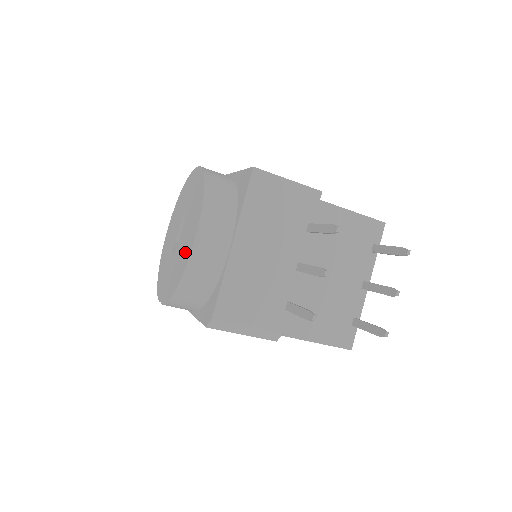
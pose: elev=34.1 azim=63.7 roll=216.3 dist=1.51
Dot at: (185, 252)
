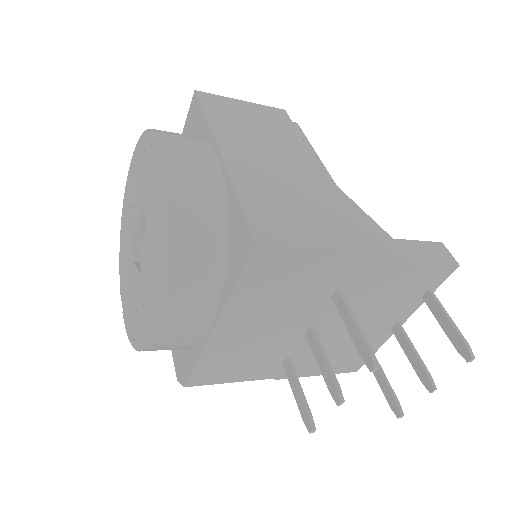
Dot at: (144, 316)
